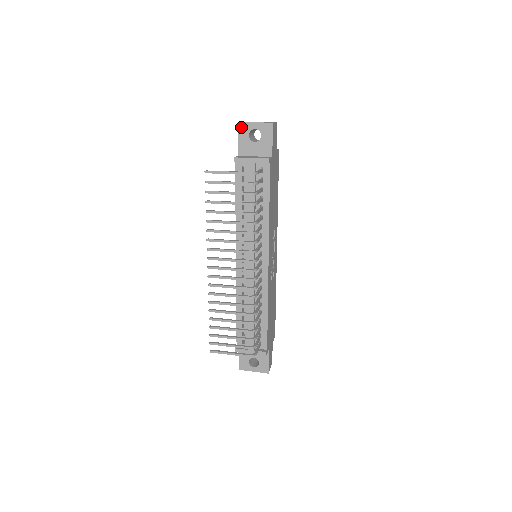
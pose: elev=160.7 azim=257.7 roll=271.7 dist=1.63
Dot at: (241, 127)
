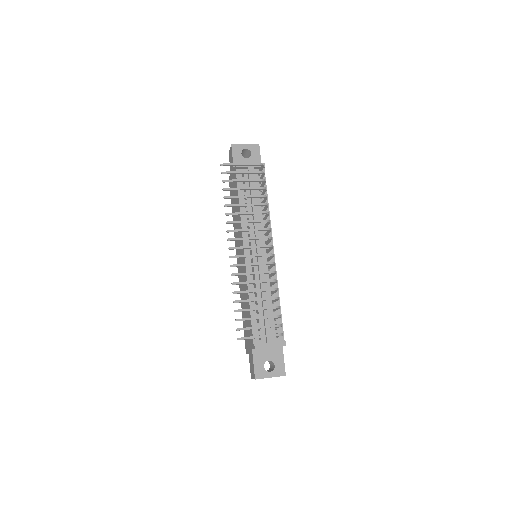
Dot at: (234, 148)
